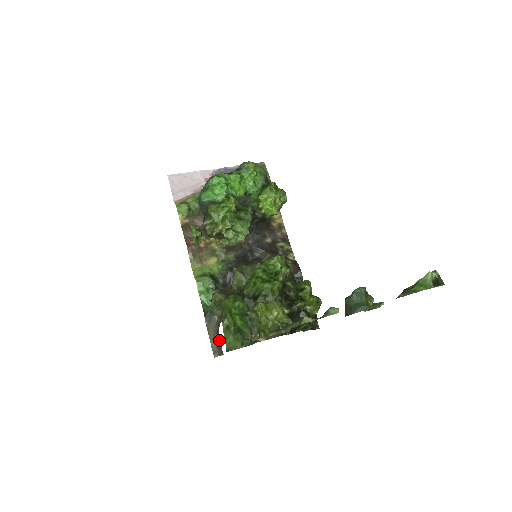
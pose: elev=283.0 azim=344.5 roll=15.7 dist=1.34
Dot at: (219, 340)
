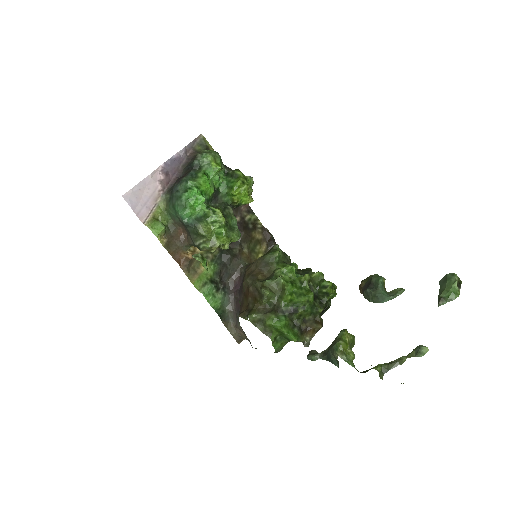
Dot at: (241, 332)
